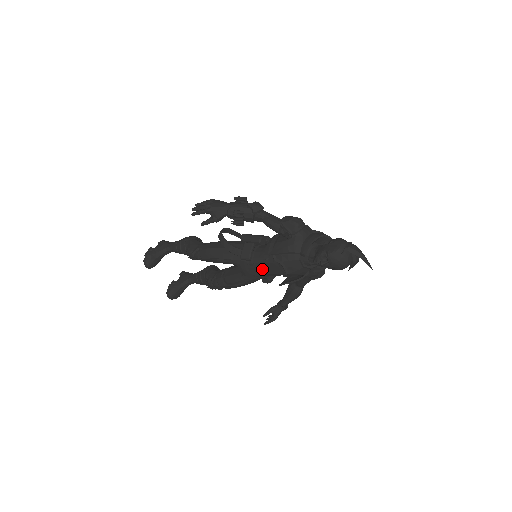
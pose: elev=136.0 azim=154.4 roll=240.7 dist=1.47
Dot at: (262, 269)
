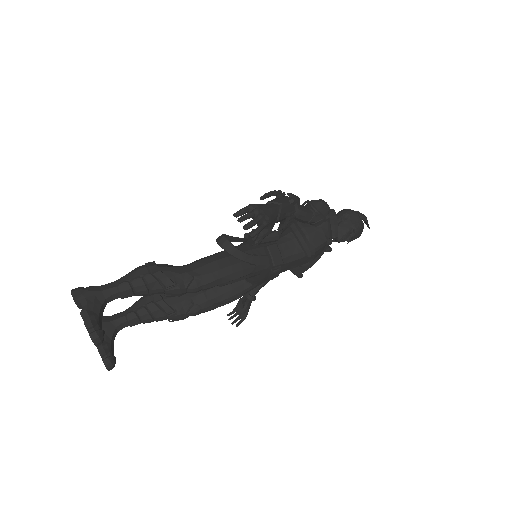
Dot at: (284, 268)
